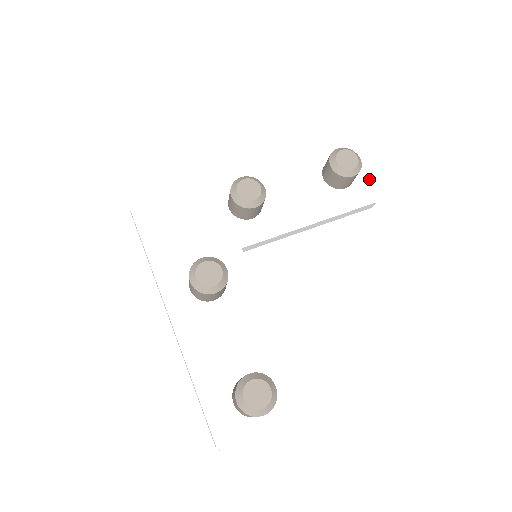
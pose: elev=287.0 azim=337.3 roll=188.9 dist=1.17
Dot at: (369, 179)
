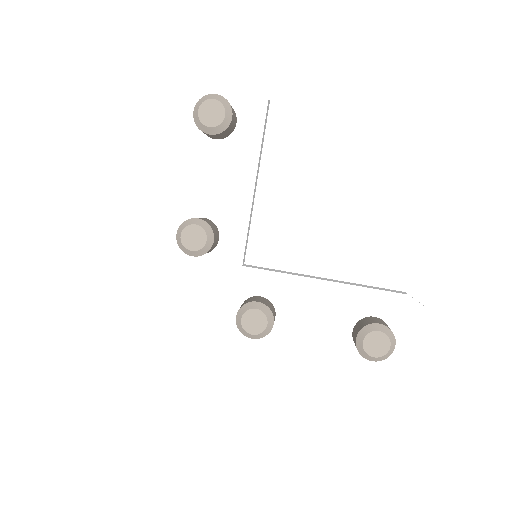
Dot at: (240, 88)
